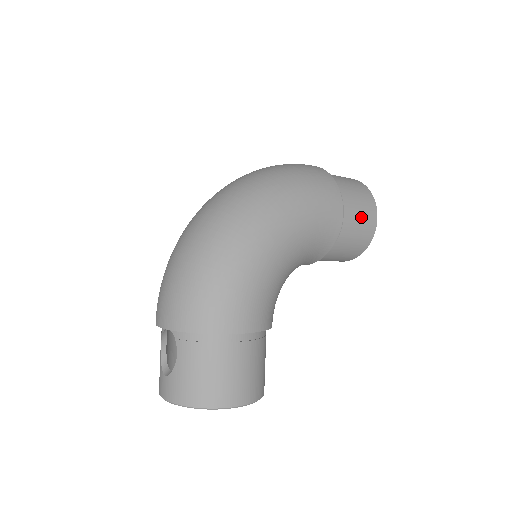
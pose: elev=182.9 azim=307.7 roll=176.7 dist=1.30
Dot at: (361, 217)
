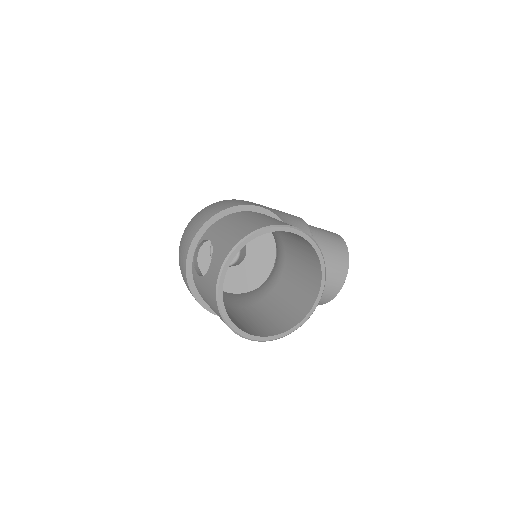
Dot at: occluded
